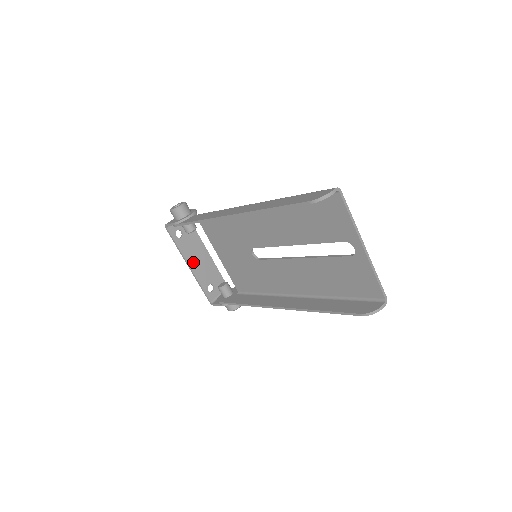
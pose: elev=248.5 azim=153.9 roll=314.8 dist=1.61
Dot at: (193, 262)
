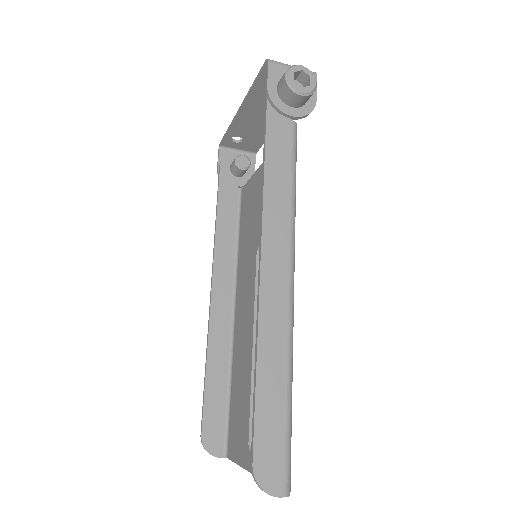
Dot at: (250, 111)
